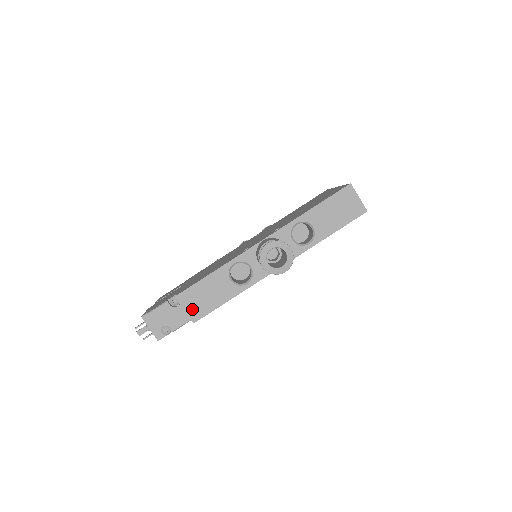
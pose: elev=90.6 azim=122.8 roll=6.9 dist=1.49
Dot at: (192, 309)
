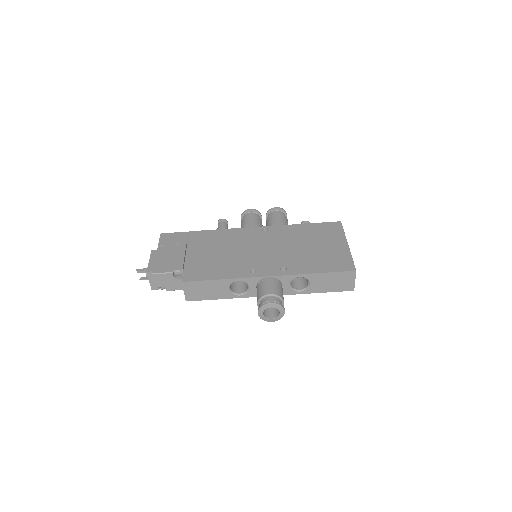
Dot at: (190, 293)
